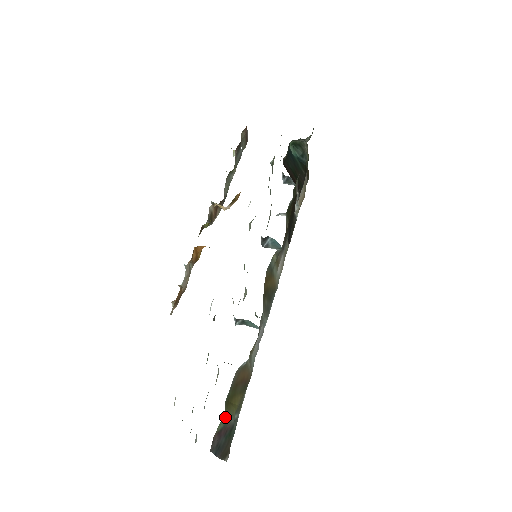
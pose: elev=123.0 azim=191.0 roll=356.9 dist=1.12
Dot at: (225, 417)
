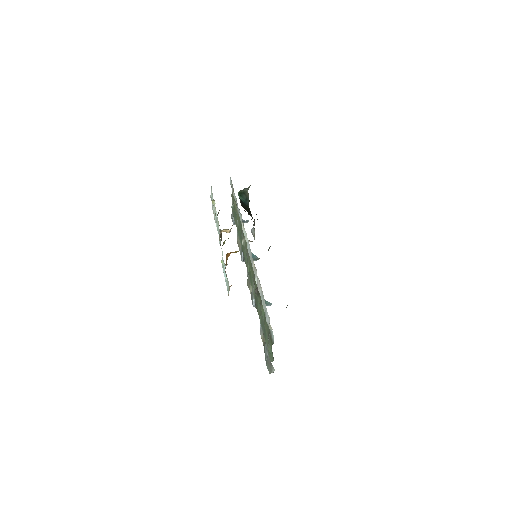
Dot at: occluded
